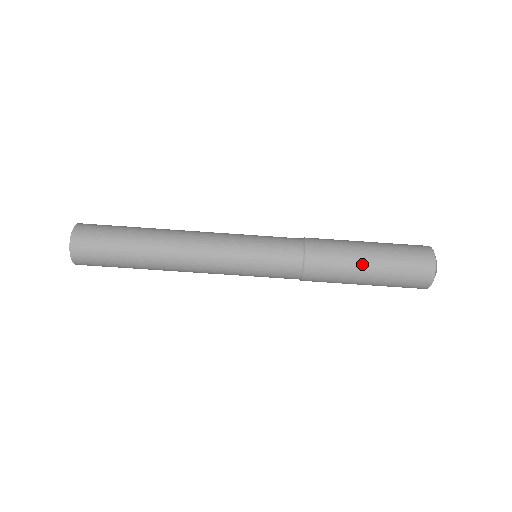
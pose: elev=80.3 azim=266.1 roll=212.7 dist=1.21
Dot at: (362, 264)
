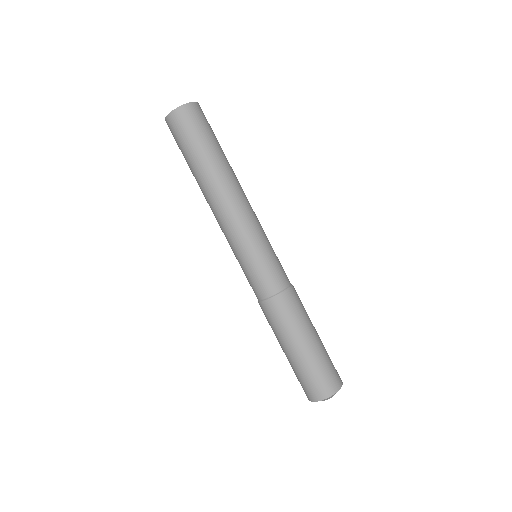
Dot at: (306, 336)
